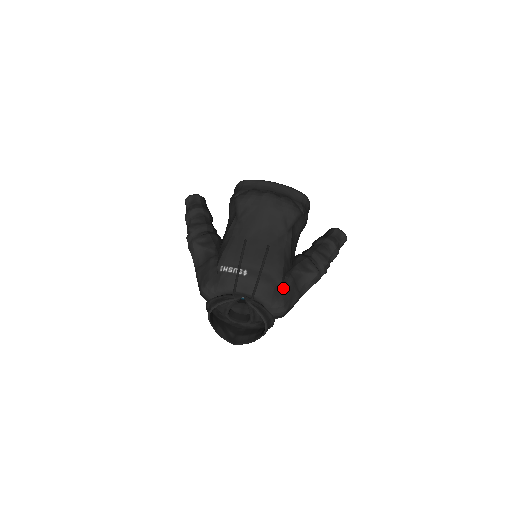
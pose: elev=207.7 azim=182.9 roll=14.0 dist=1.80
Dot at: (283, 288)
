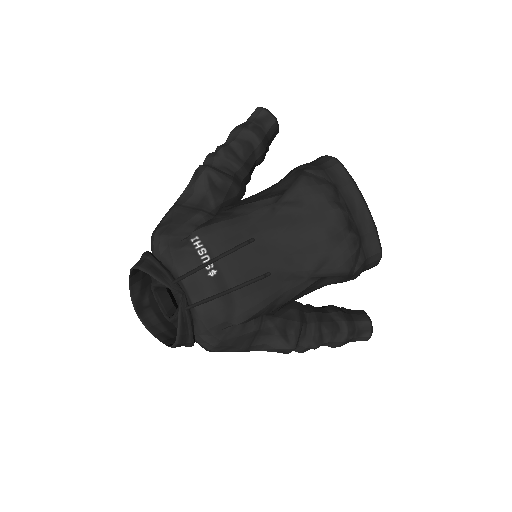
Dot at: (235, 330)
